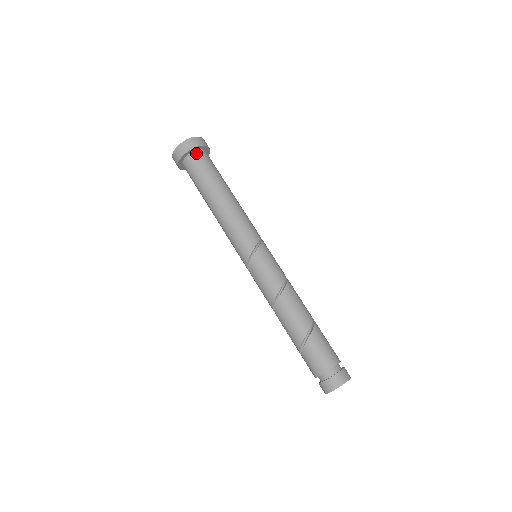
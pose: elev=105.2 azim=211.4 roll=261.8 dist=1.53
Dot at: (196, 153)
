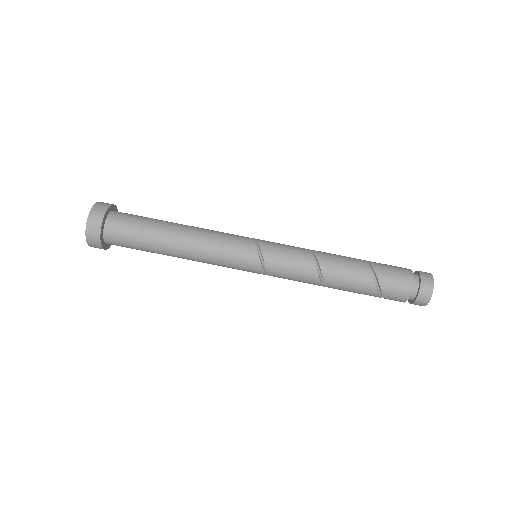
Dot at: (114, 213)
